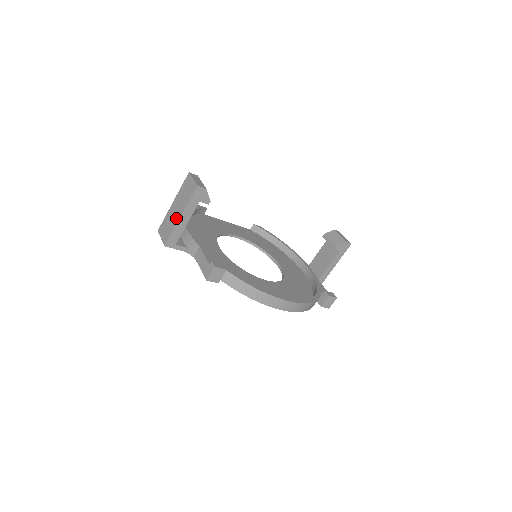
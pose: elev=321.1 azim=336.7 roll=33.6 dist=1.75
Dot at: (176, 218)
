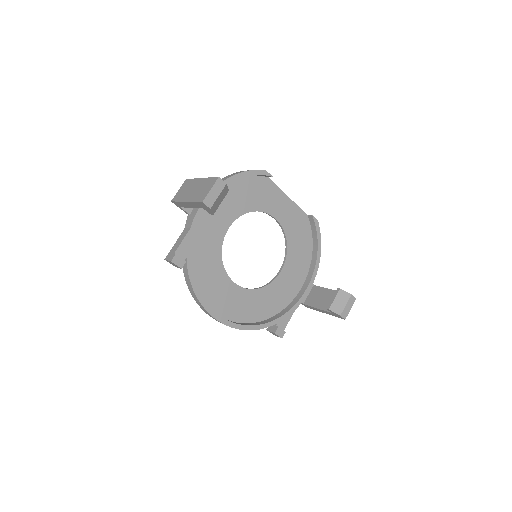
Dot at: (186, 196)
